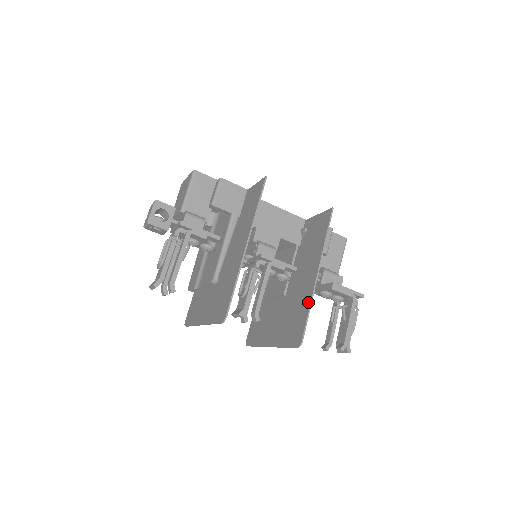
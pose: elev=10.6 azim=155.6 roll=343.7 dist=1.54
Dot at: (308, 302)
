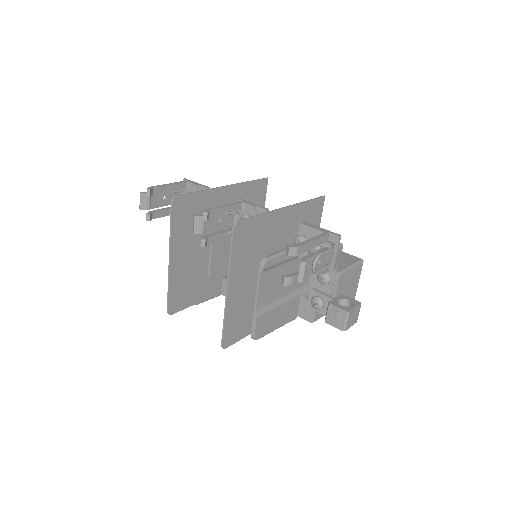
Dot at: (265, 216)
